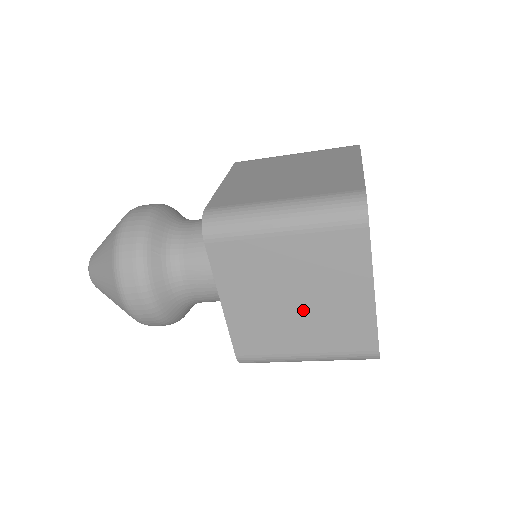
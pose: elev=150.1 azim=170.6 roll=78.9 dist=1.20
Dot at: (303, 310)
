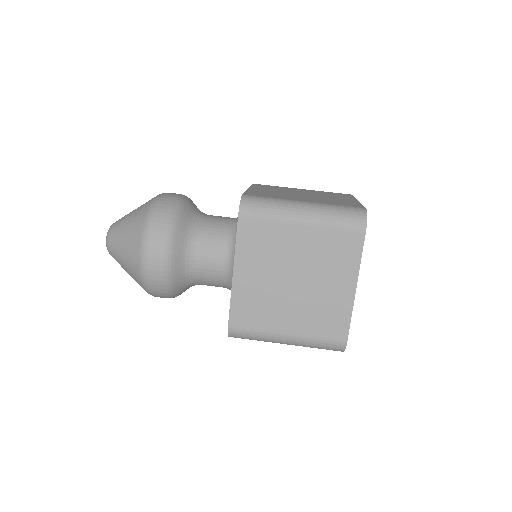
Dot at: (298, 292)
